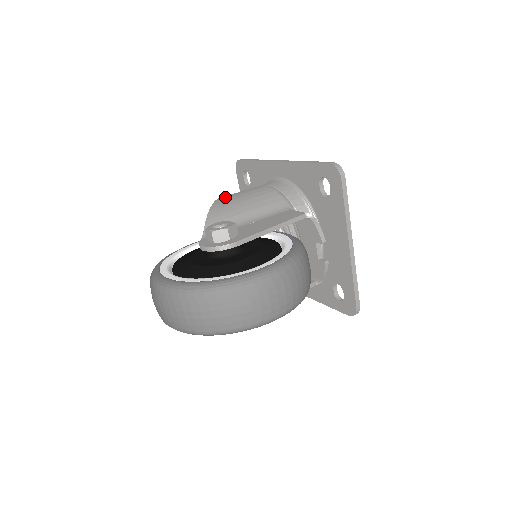
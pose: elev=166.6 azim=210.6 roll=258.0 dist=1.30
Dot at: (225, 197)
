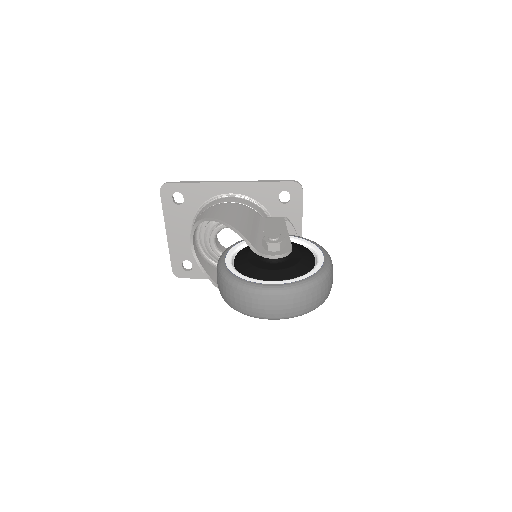
Dot at: (224, 217)
